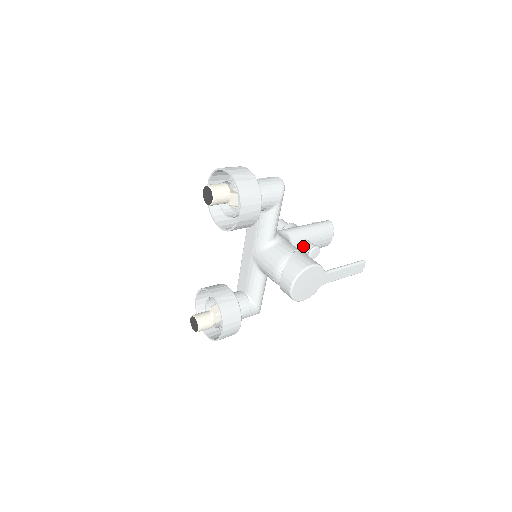
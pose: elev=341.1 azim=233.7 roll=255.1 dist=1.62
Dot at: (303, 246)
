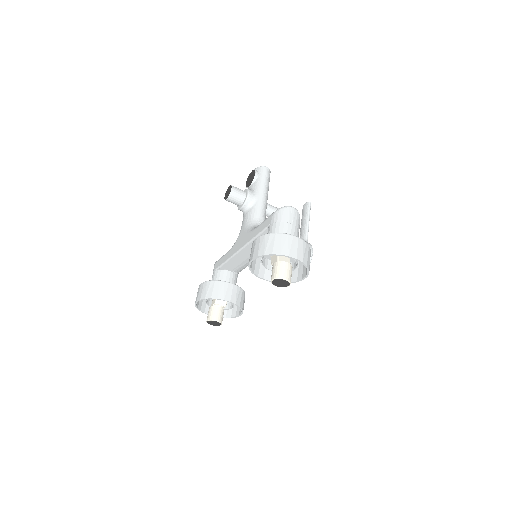
Dot at: (269, 214)
